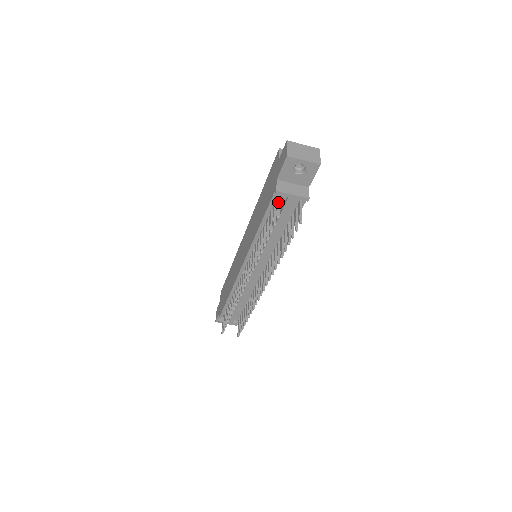
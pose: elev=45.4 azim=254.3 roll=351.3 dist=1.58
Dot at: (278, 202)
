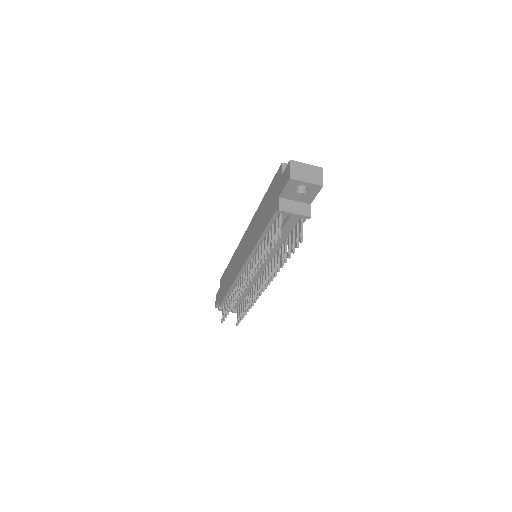
Dot at: (280, 220)
